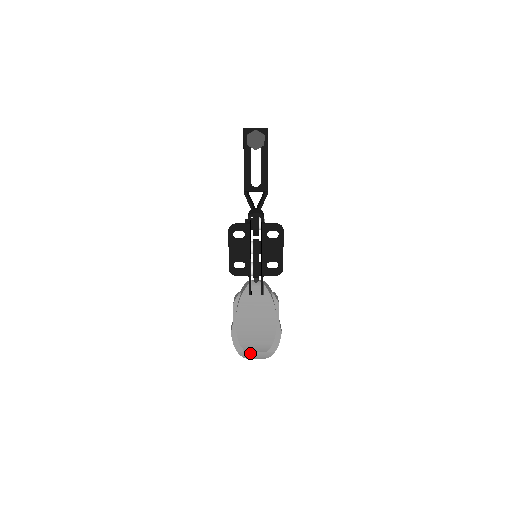
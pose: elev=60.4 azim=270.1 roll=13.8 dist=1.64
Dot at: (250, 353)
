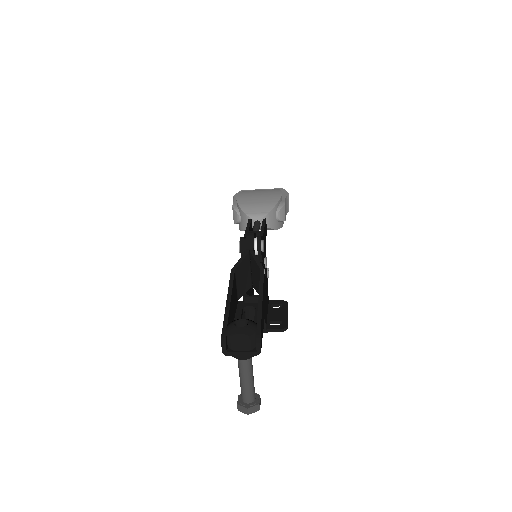
Dot at: occluded
